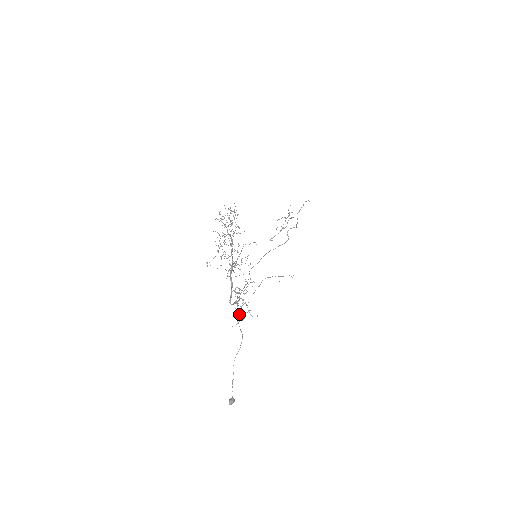
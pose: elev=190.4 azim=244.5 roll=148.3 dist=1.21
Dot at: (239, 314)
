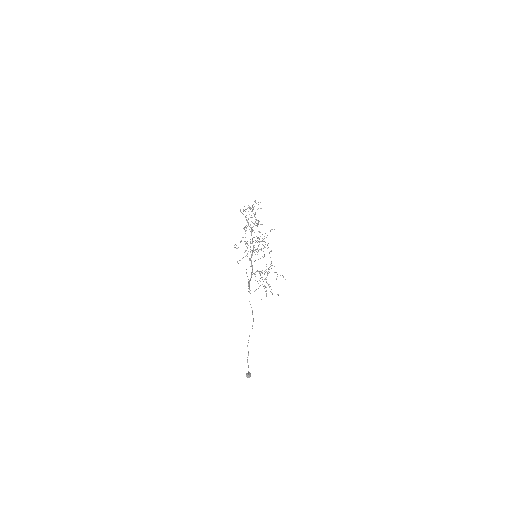
Dot at: (269, 287)
